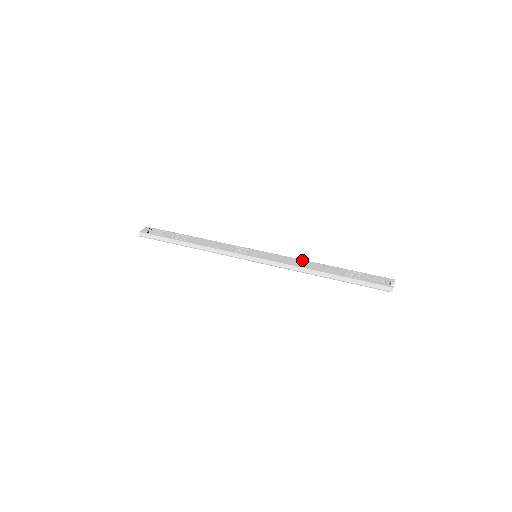
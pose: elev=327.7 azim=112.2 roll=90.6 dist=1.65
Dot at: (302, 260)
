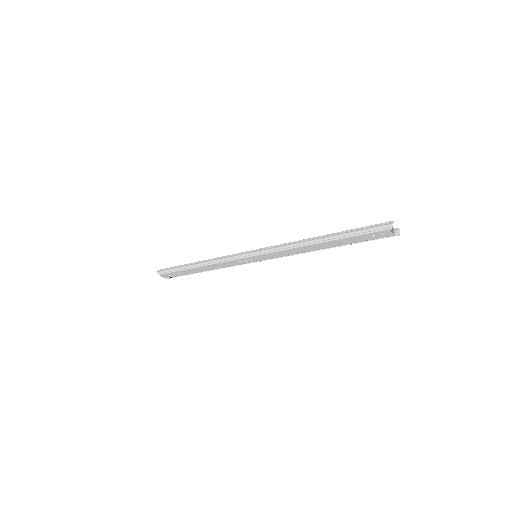
Dot at: occluded
